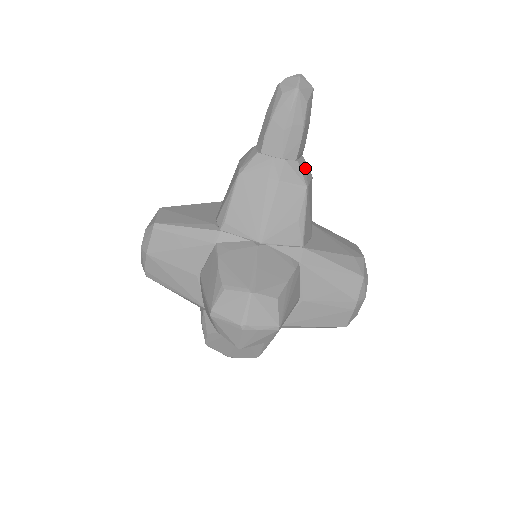
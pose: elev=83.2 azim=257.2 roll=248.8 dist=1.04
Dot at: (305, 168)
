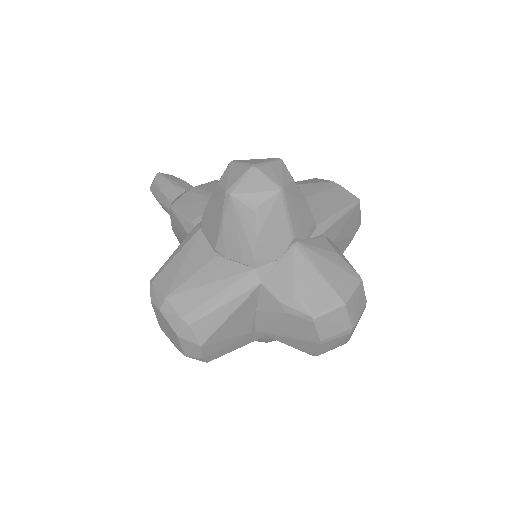
Dot at: occluded
